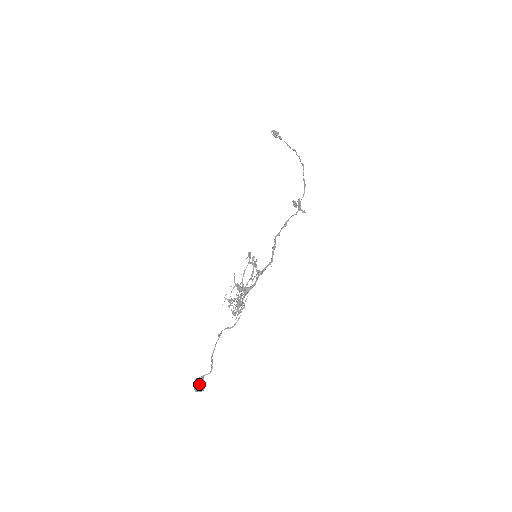
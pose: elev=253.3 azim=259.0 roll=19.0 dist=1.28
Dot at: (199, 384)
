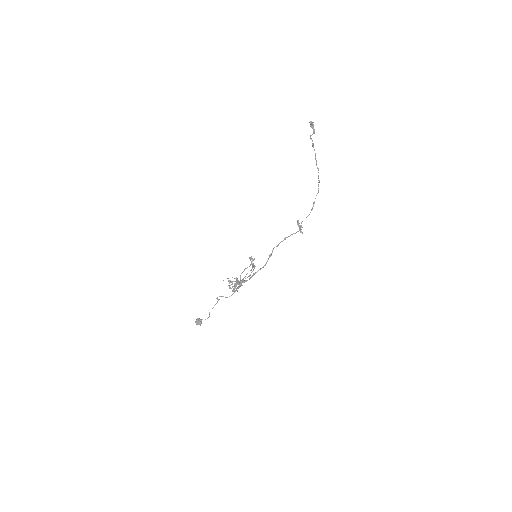
Dot at: (199, 324)
